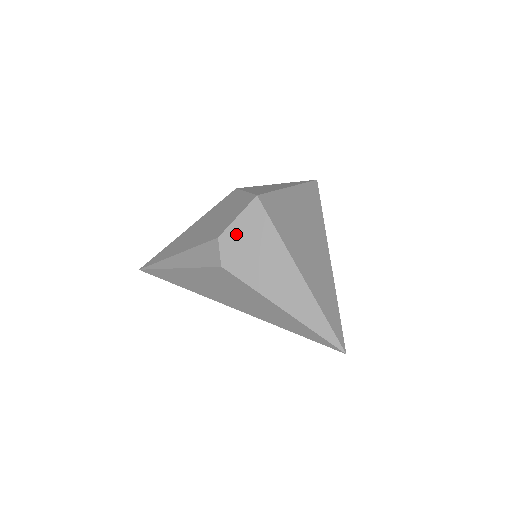
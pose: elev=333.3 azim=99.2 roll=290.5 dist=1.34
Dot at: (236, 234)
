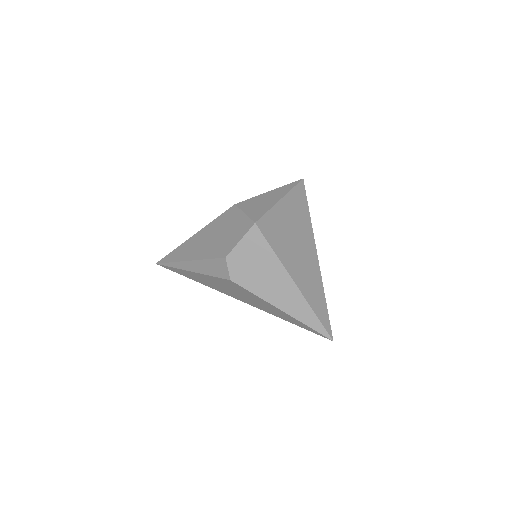
Dot at: (240, 255)
